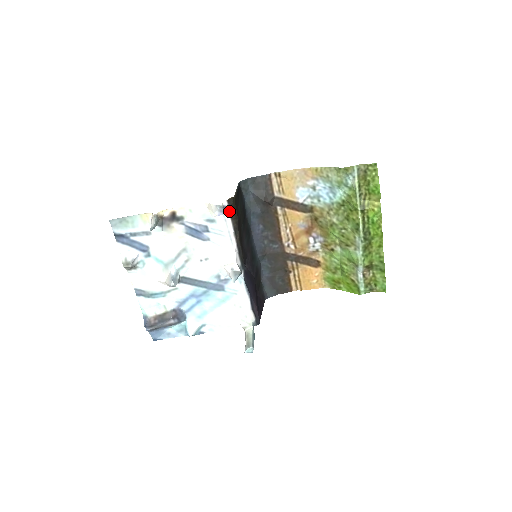
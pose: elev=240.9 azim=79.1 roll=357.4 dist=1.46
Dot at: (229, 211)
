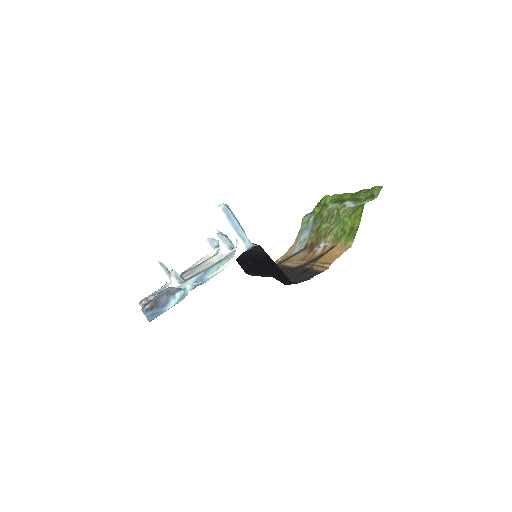
Dot at: (218, 242)
